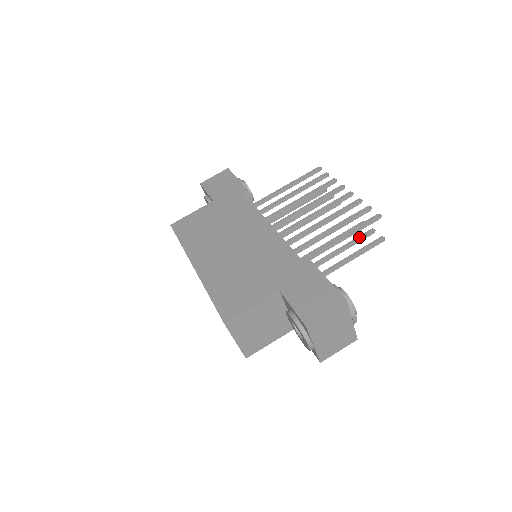
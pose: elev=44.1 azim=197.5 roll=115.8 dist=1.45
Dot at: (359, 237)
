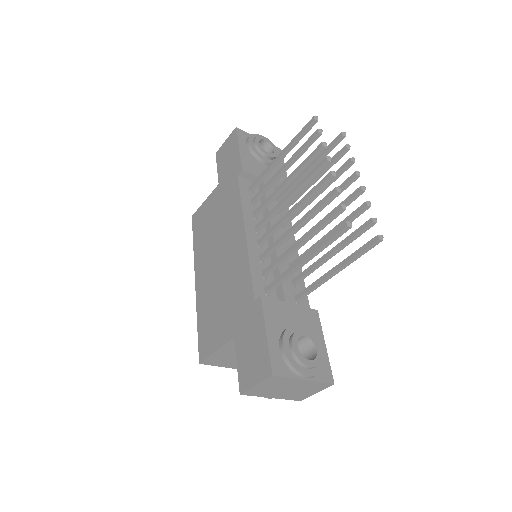
Dot at: (354, 232)
